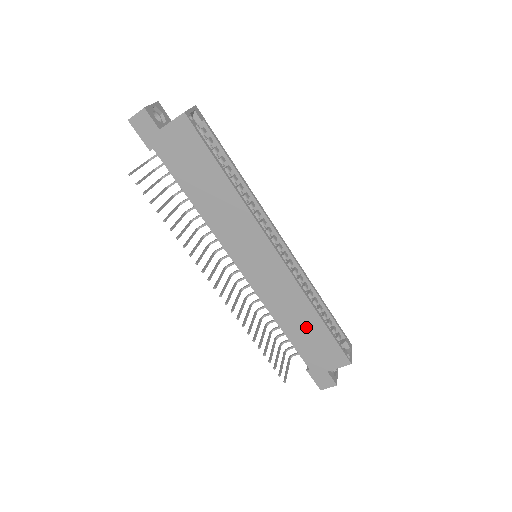
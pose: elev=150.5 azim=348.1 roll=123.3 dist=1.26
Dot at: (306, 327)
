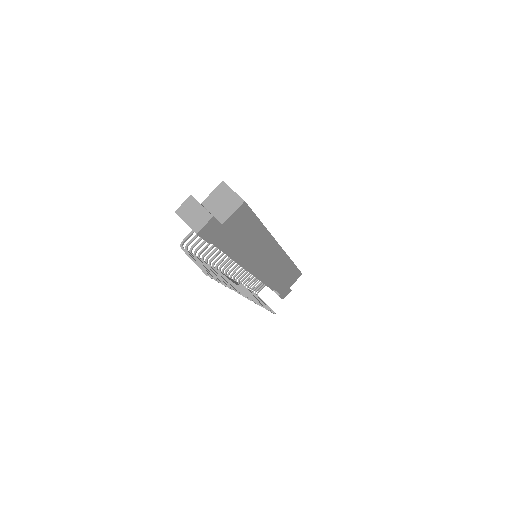
Dot at: (285, 275)
